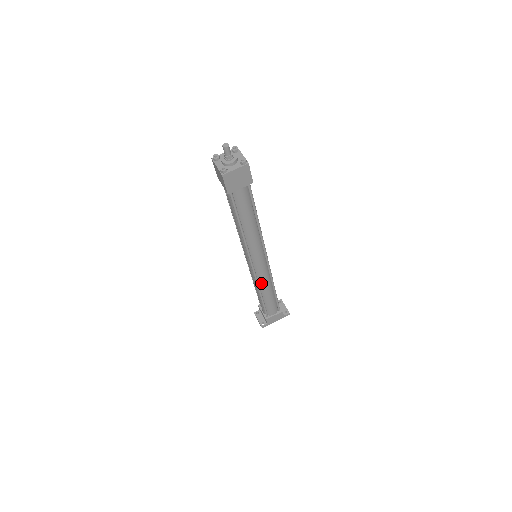
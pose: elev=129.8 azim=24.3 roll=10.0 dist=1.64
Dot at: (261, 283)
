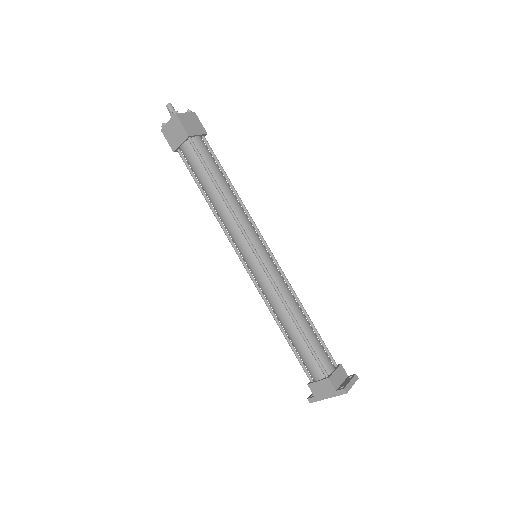
Dot at: (269, 301)
